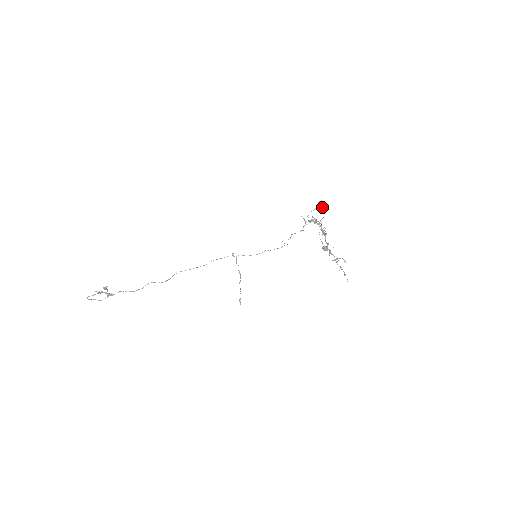
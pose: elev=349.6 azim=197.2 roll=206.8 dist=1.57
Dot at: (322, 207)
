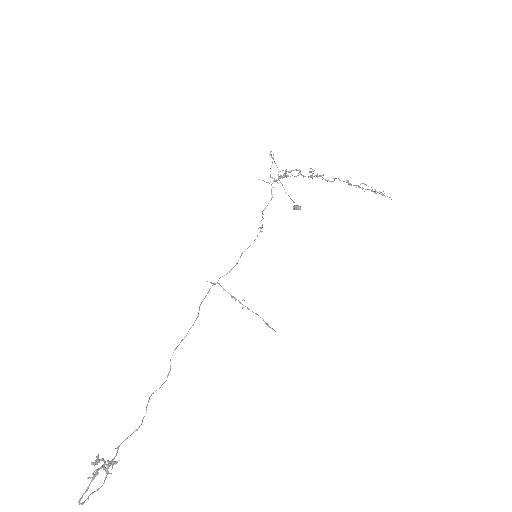
Dot at: occluded
